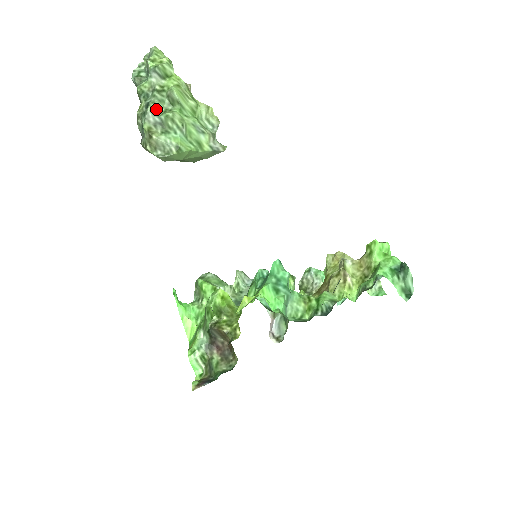
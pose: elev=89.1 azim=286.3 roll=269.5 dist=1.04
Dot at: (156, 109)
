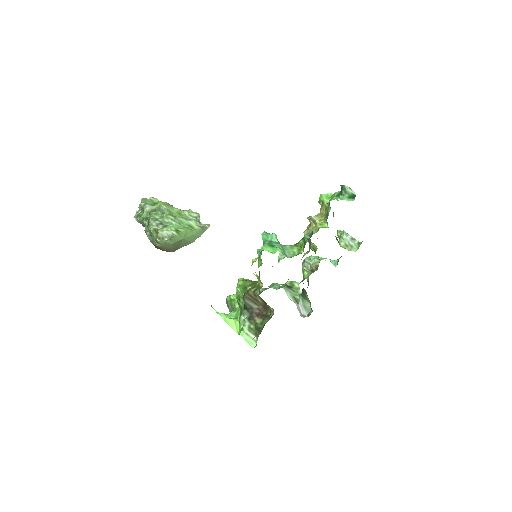
Dot at: (155, 219)
